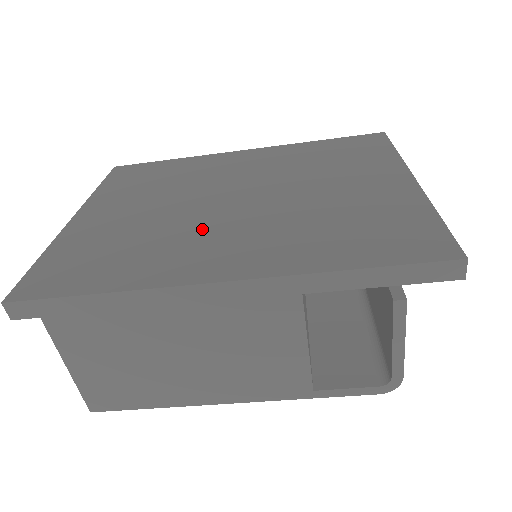
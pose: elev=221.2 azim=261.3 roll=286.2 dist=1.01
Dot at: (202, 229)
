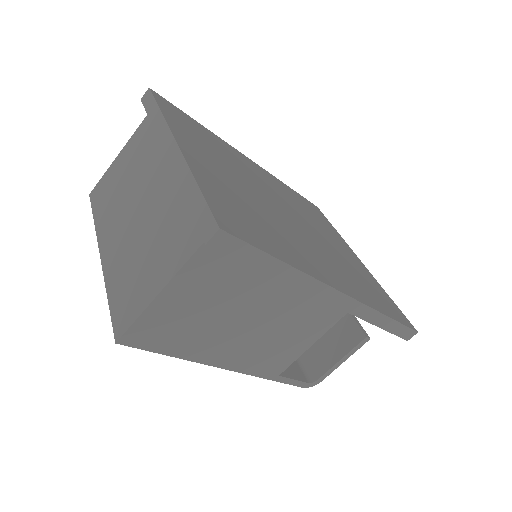
Dot at: (294, 234)
